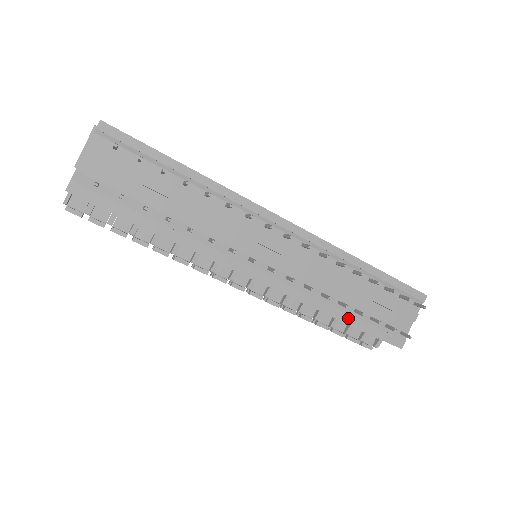
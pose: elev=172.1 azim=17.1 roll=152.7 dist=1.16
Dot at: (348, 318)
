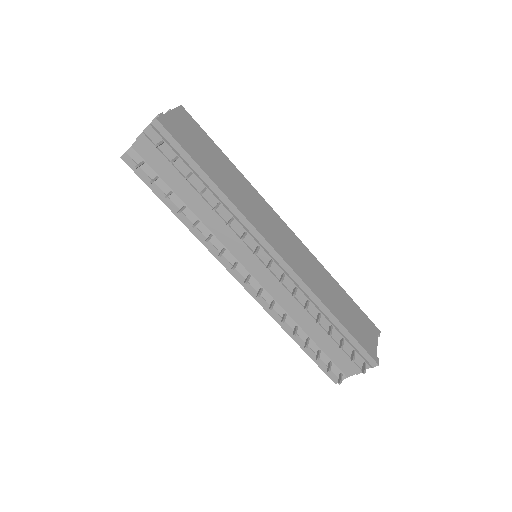
Dot at: (299, 340)
